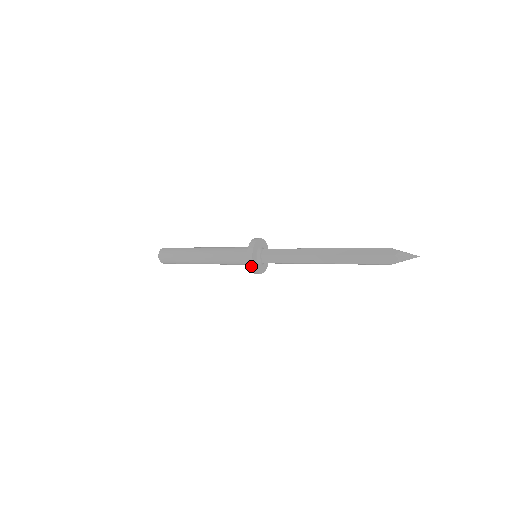
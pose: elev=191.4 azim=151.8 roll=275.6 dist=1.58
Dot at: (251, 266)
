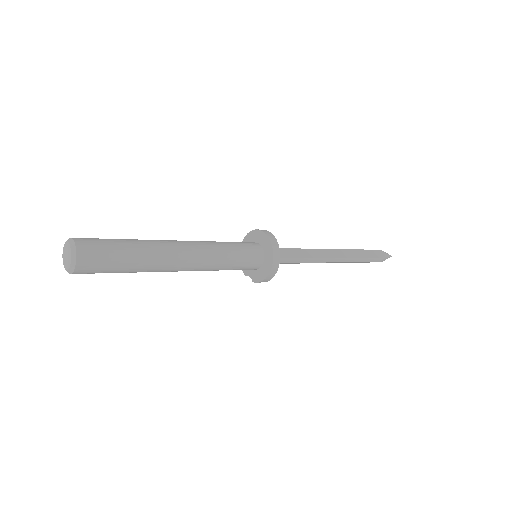
Dot at: (275, 246)
